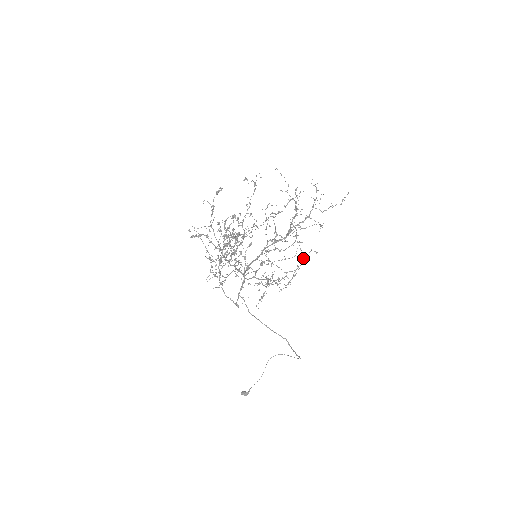
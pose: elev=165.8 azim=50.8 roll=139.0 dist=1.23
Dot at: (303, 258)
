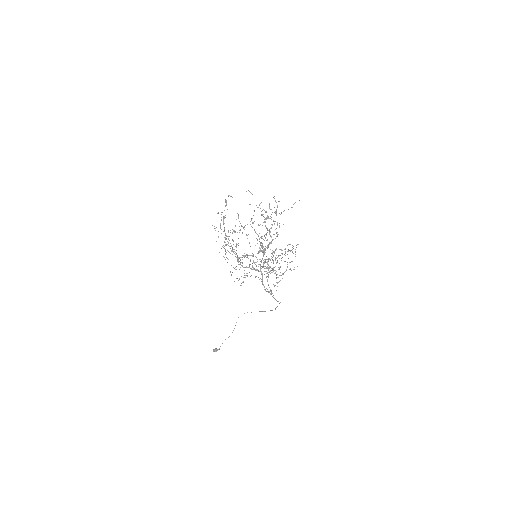
Dot at: (295, 251)
